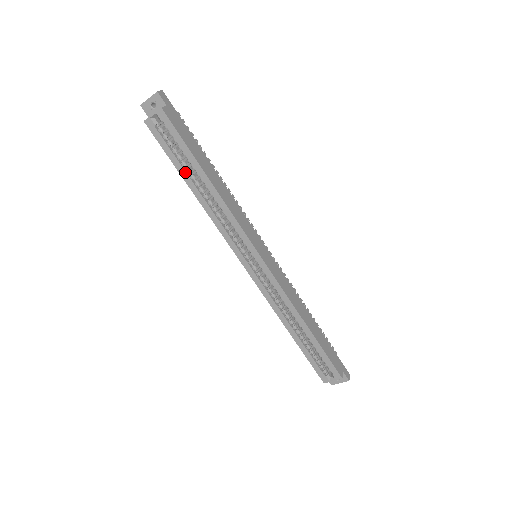
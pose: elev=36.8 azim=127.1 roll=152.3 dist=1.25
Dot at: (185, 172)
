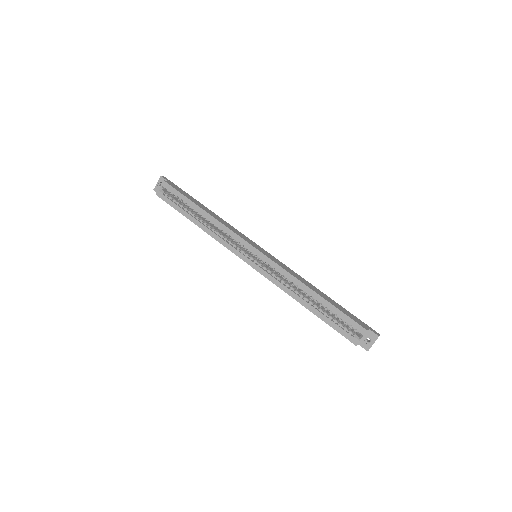
Dot at: (188, 214)
